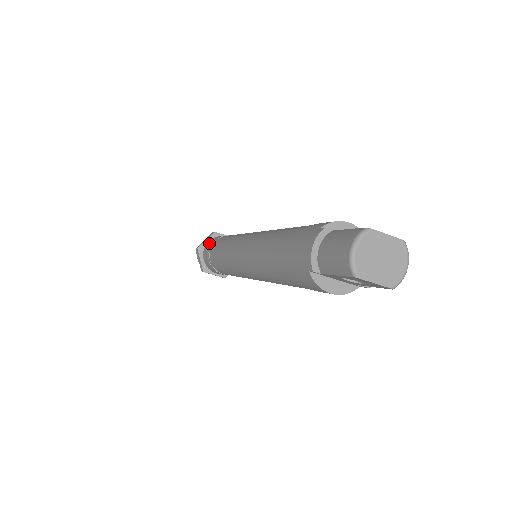
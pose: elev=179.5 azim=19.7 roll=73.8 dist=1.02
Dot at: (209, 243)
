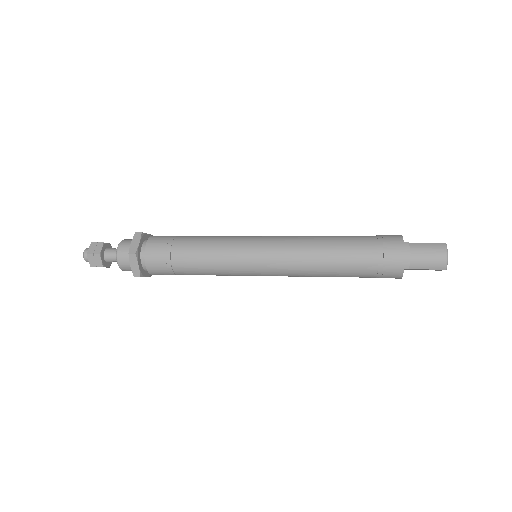
Dot at: (156, 247)
